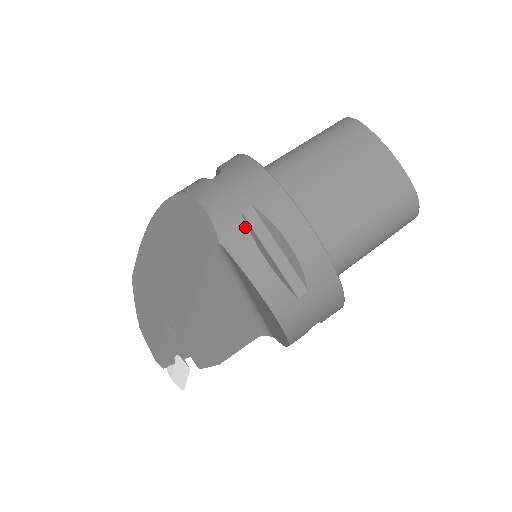
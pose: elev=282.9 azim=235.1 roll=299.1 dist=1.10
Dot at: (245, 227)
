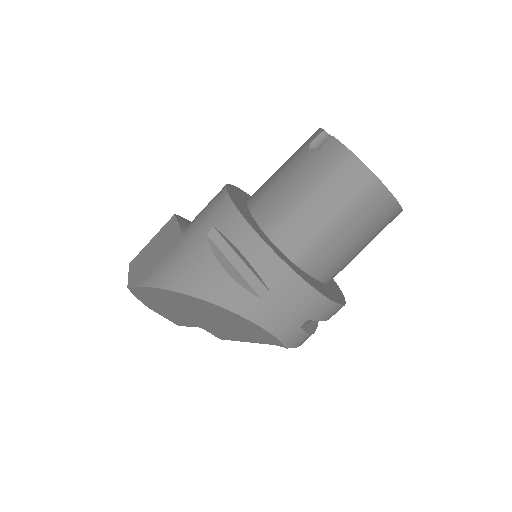
Dot at: (304, 333)
